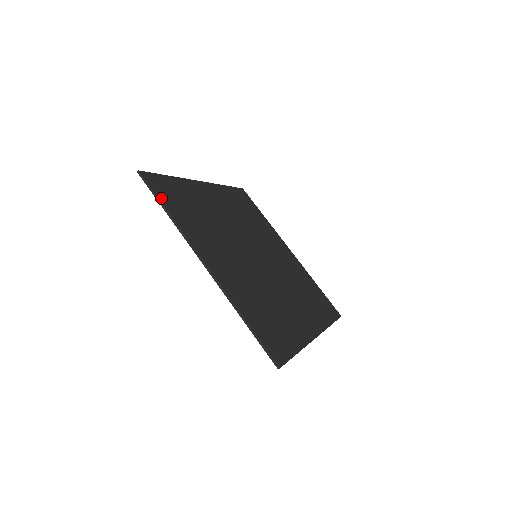
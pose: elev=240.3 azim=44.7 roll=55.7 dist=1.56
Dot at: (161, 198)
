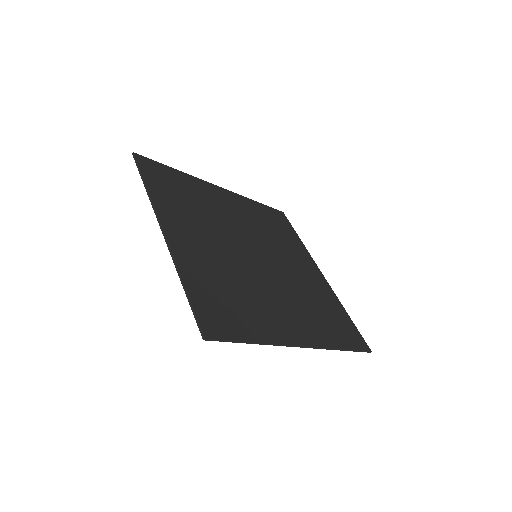
Dot at: (146, 175)
